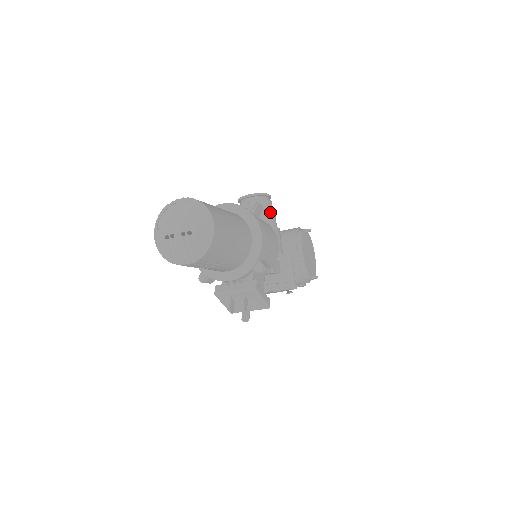
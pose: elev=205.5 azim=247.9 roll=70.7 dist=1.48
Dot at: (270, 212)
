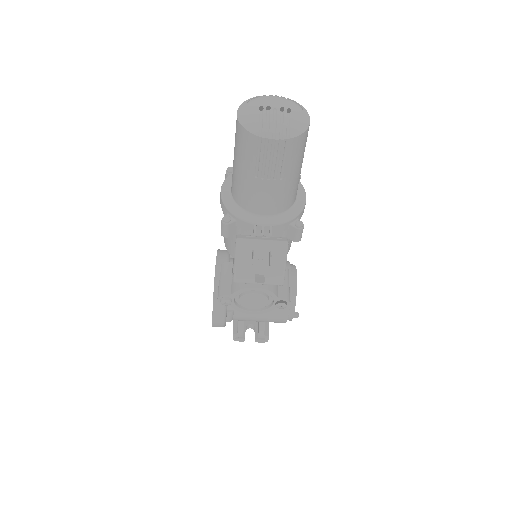
Dot at: occluded
